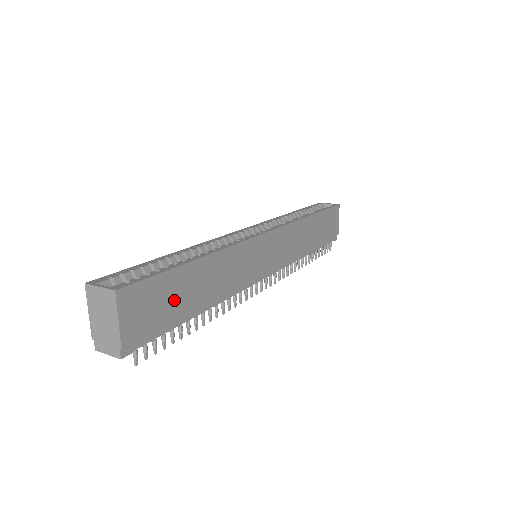
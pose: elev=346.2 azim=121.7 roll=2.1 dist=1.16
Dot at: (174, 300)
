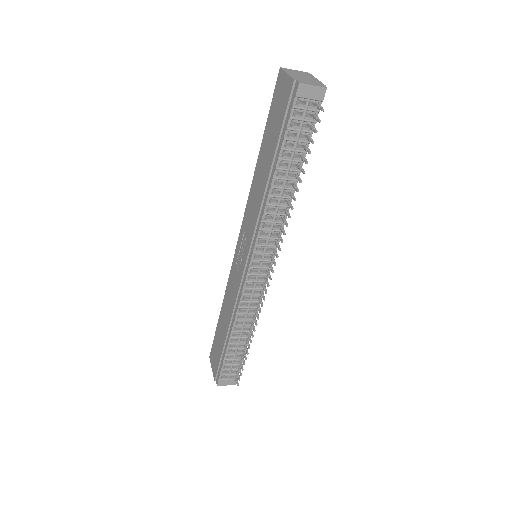
Dot at: occluded
